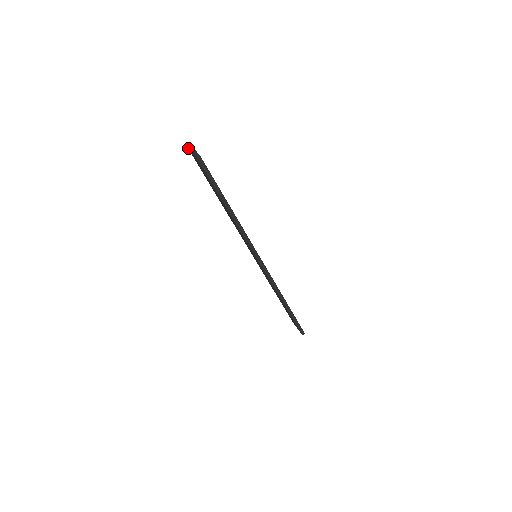
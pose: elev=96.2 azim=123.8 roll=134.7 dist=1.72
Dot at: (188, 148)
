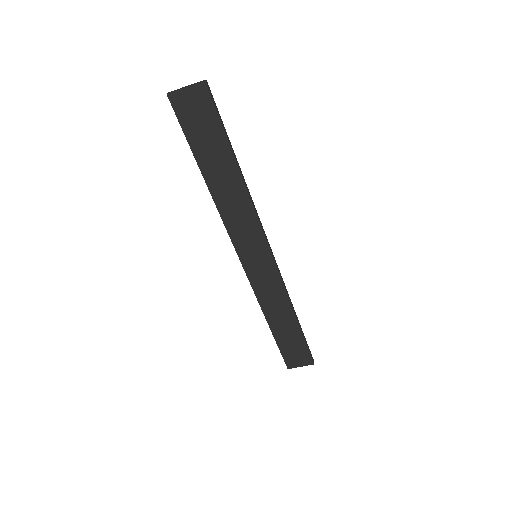
Dot at: (168, 93)
